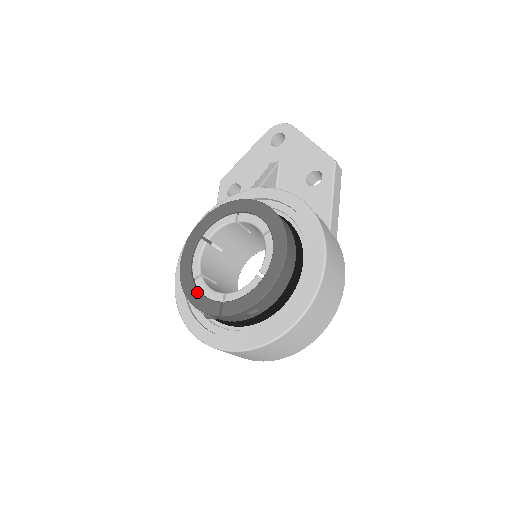
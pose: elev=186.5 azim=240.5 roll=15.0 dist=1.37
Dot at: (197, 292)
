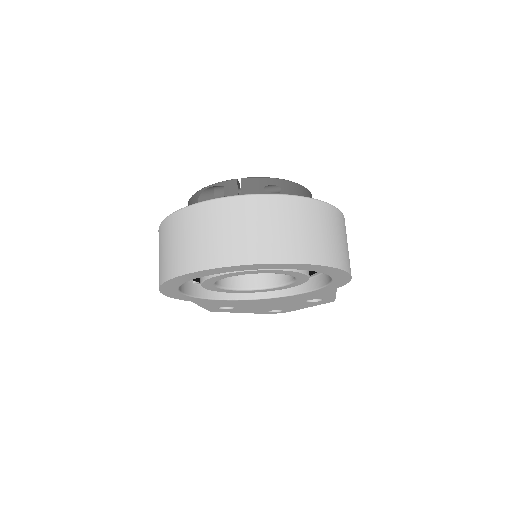
Dot at: occluded
